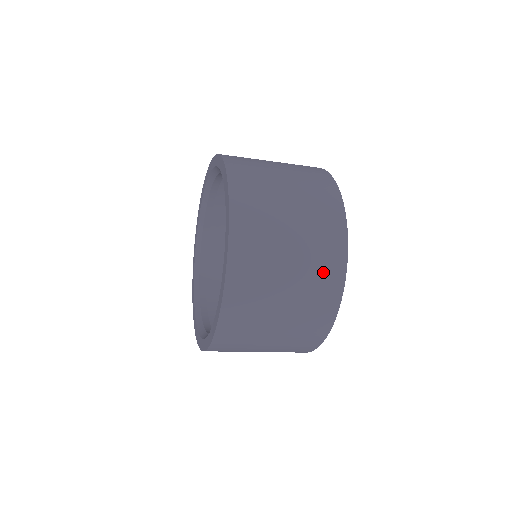
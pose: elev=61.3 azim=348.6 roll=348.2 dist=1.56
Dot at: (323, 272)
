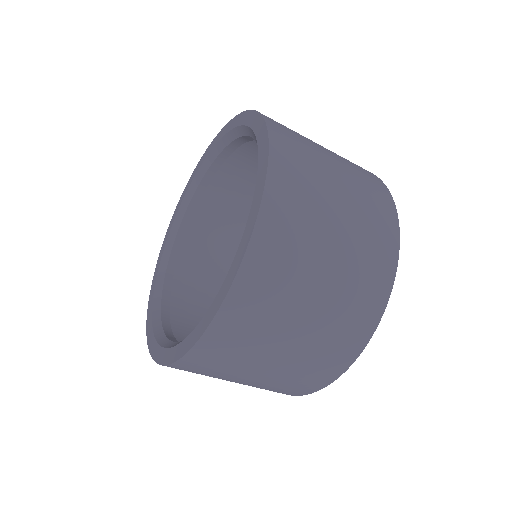
Dot at: (342, 334)
